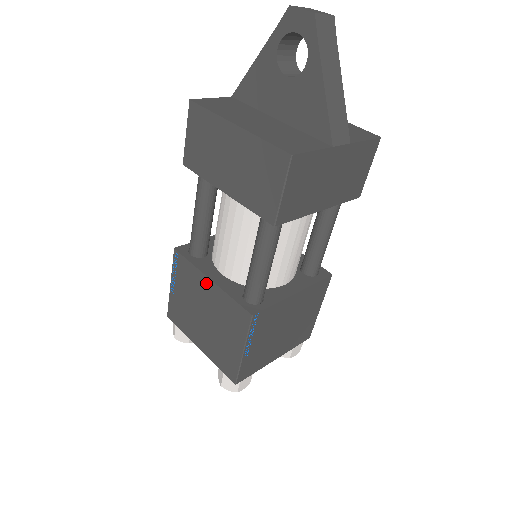
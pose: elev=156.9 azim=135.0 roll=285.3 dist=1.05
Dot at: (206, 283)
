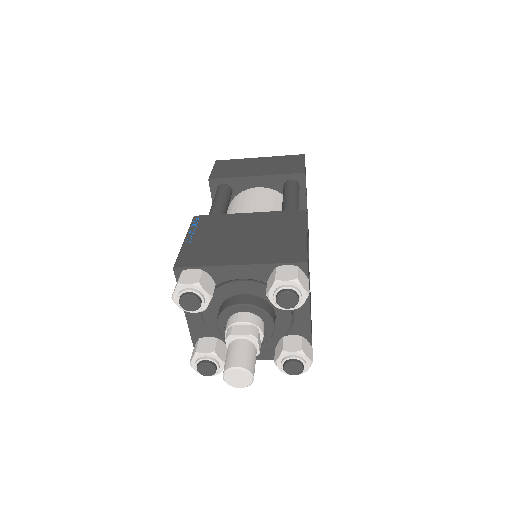
Dot at: occluded
